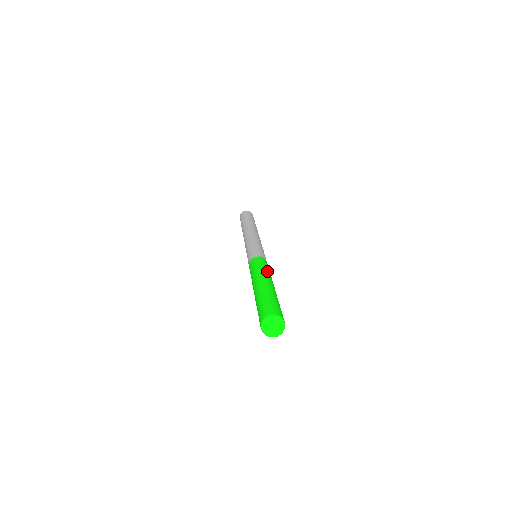
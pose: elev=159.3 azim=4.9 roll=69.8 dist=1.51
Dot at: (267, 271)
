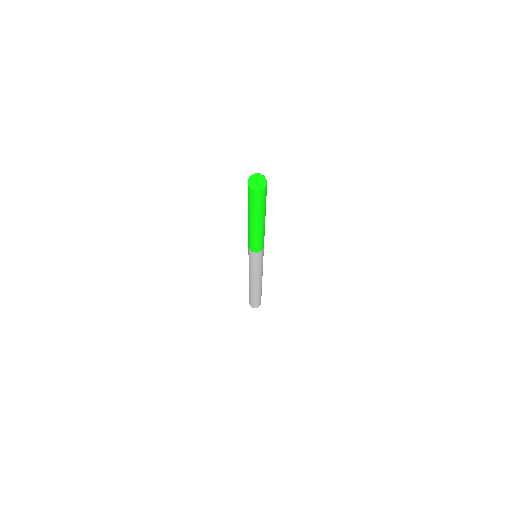
Dot at: occluded
